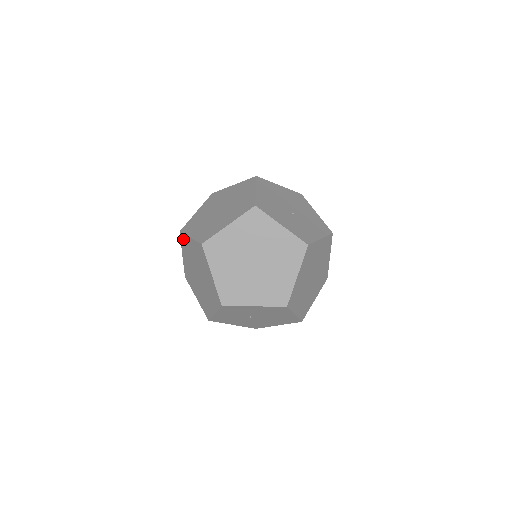
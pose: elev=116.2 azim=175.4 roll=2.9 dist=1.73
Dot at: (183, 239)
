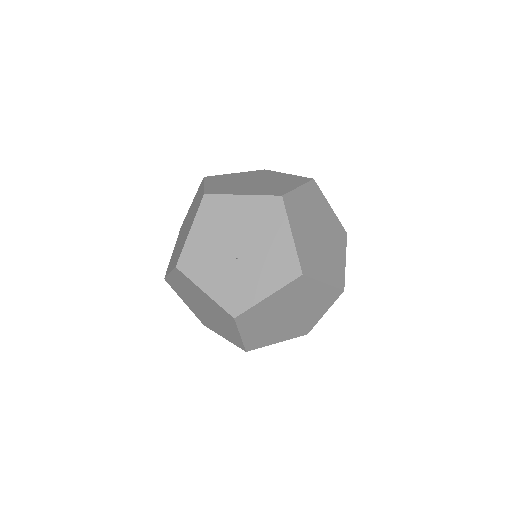
Dot at: occluded
